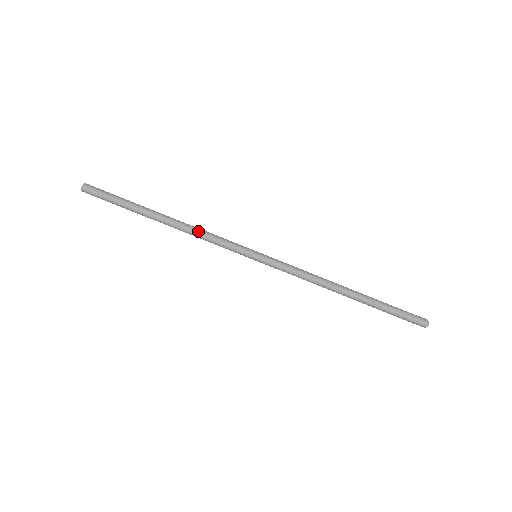
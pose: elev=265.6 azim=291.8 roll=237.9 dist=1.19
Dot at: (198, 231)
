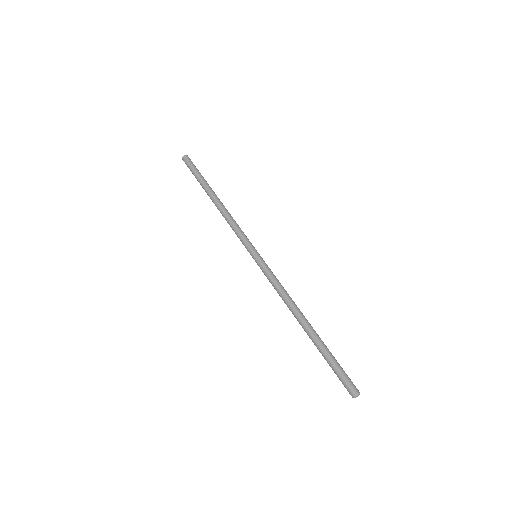
Dot at: (229, 217)
